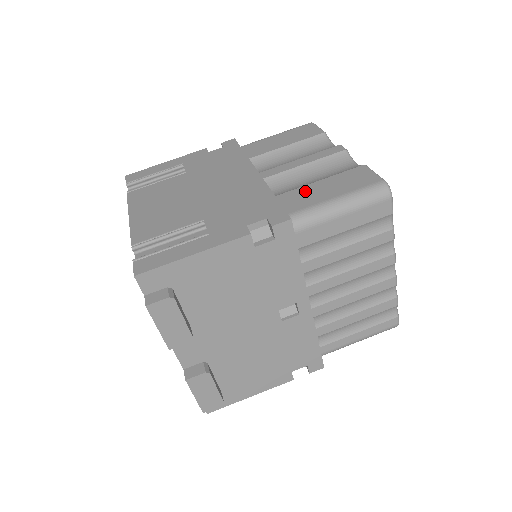
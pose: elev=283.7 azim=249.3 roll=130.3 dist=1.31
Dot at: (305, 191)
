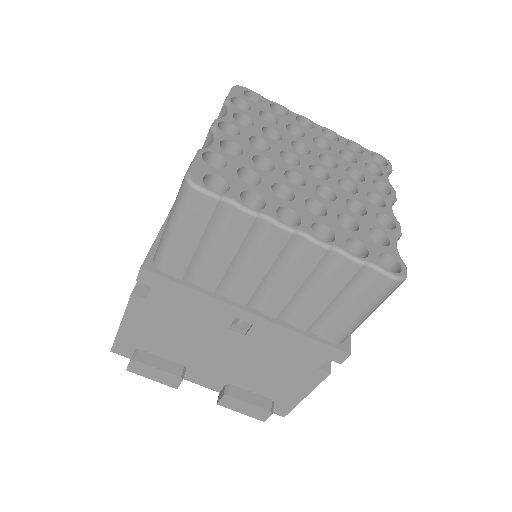
Dot at: occluded
